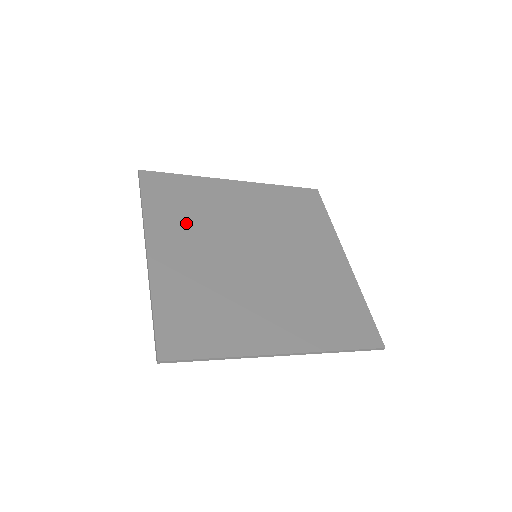
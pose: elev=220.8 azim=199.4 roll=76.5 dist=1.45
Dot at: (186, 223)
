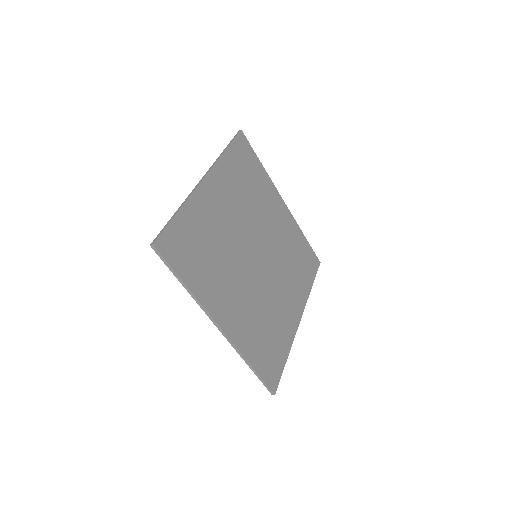
Dot at: (238, 190)
